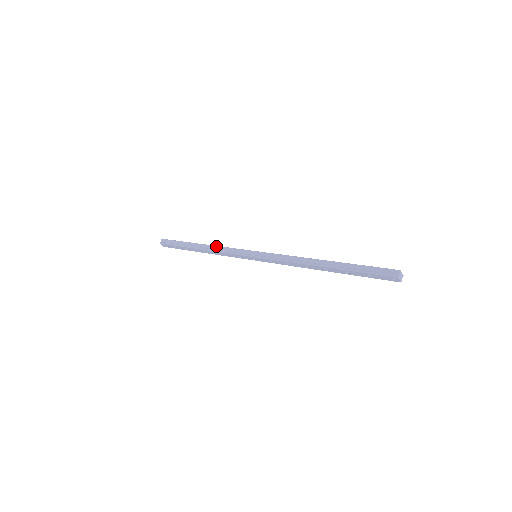
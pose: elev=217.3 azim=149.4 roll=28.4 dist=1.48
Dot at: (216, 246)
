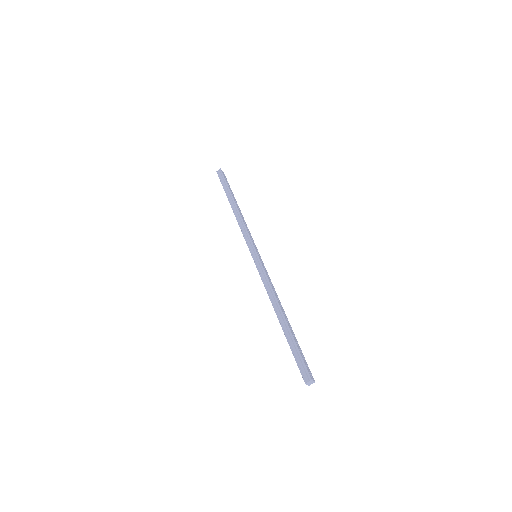
Dot at: (241, 218)
